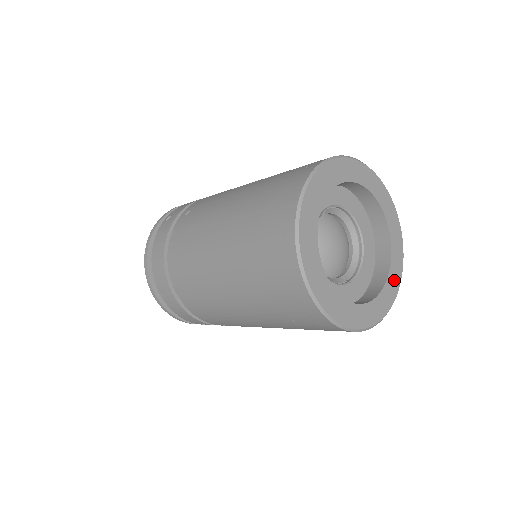
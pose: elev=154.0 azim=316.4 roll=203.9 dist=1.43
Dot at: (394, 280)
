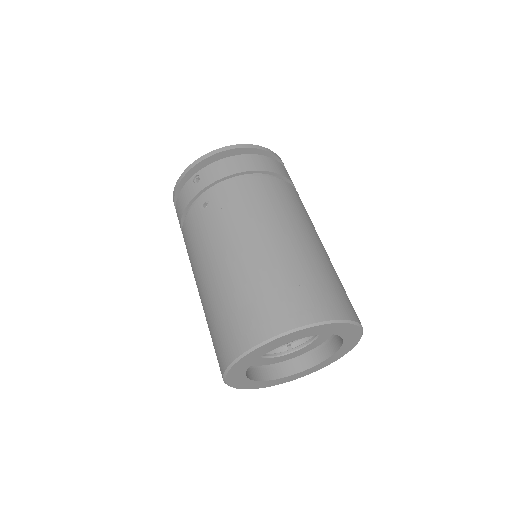
Dot at: (329, 361)
